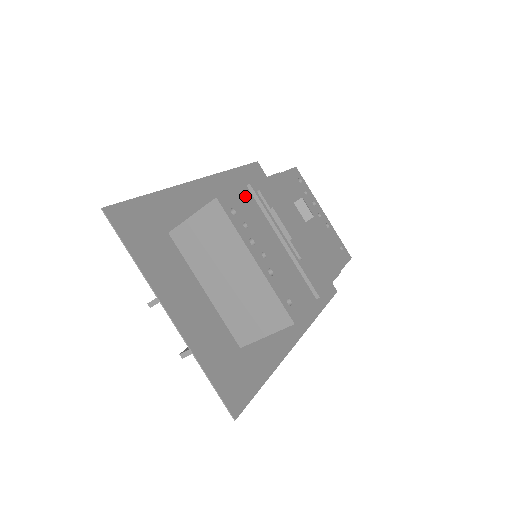
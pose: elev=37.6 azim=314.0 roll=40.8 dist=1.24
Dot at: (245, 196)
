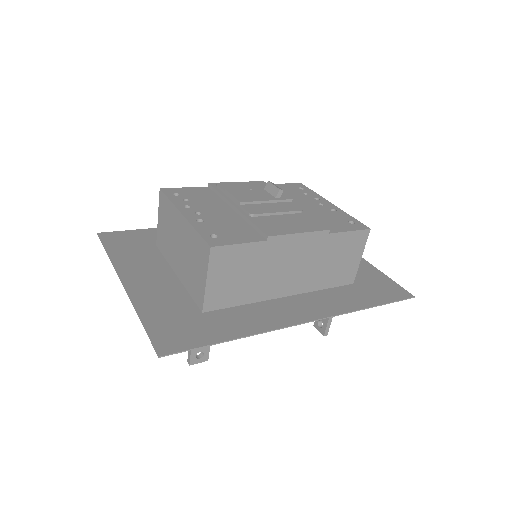
Dot at: (201, 190)
